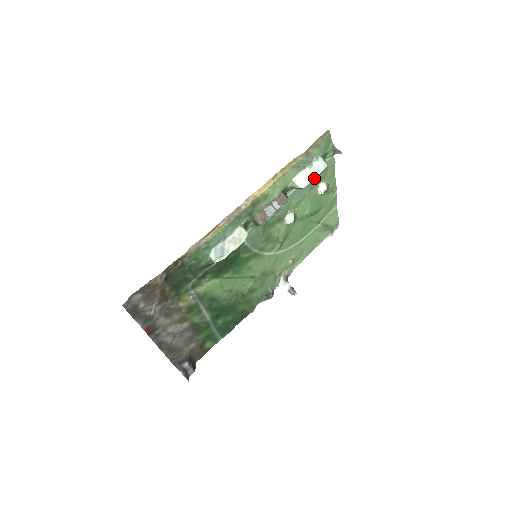
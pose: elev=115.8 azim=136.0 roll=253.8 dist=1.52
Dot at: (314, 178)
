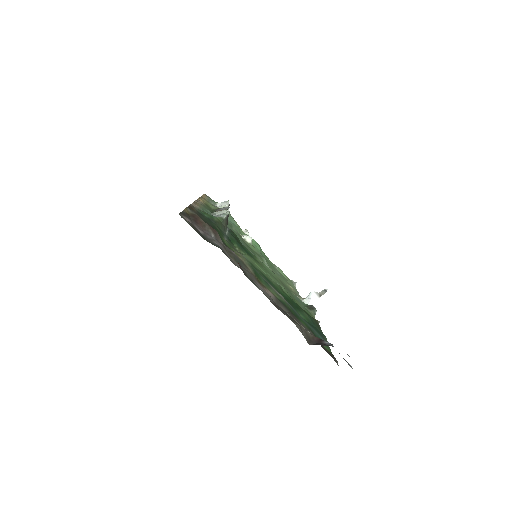
Dot at: occluded
